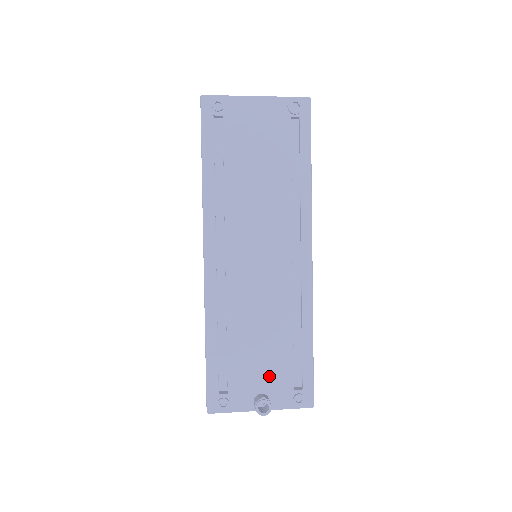
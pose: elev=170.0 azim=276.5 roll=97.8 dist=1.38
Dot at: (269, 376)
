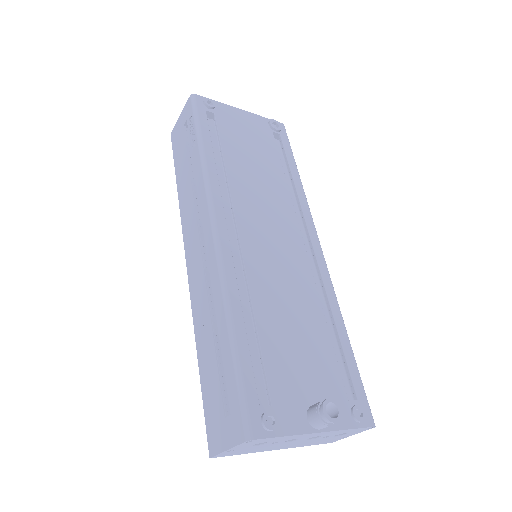
Dot at: (316, 380)
